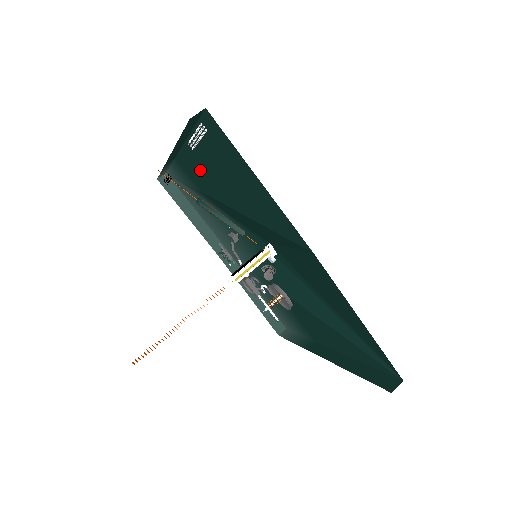
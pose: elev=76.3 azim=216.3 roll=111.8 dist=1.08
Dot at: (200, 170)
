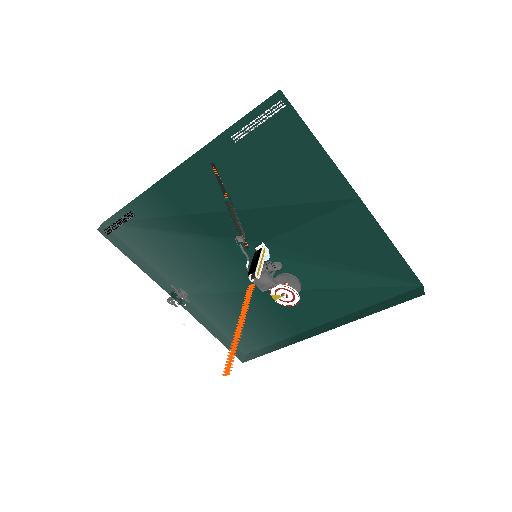
Dot at: (205, 180)
